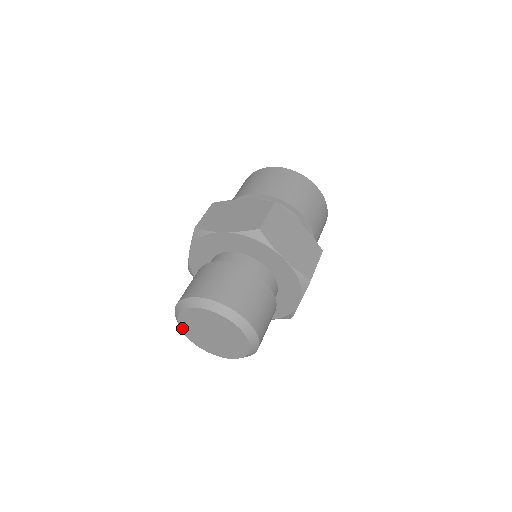
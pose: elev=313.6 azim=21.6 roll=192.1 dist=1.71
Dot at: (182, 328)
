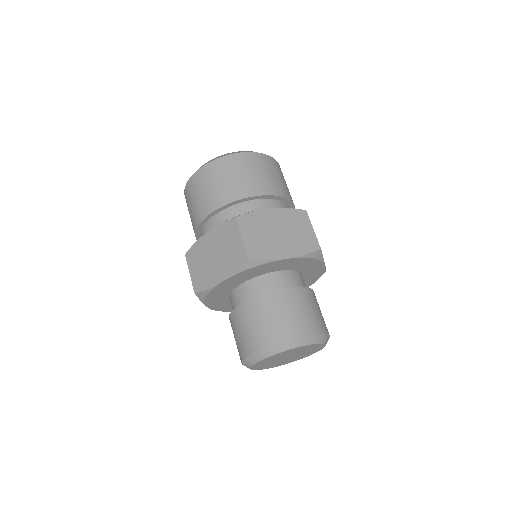
Dot at: (256, 364)
